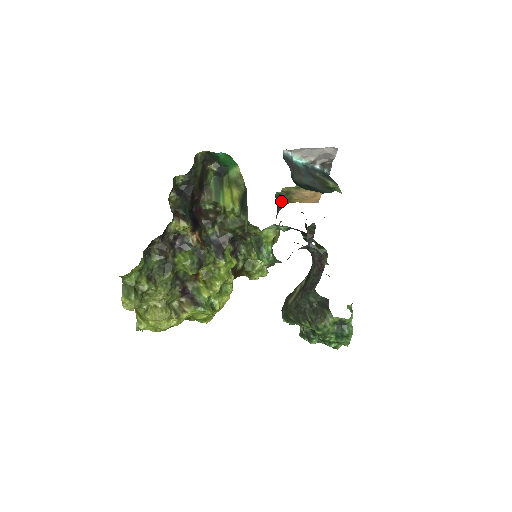
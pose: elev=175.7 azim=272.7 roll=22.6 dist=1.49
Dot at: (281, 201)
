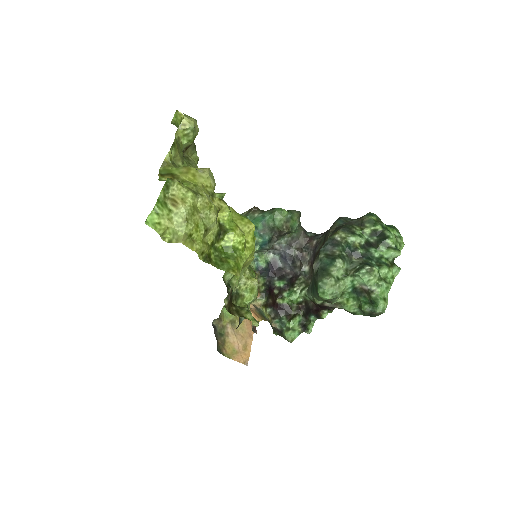
Dot at: (216, 339)
